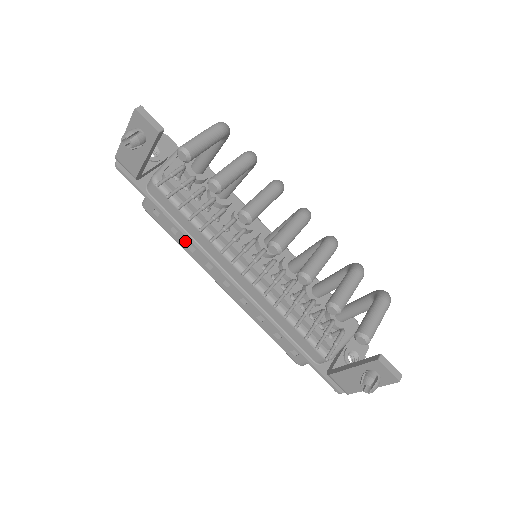
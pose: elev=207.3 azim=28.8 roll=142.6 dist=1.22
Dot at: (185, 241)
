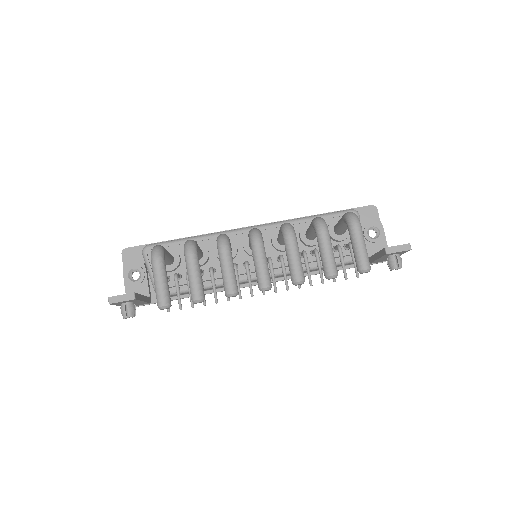
Dot at: occluded
